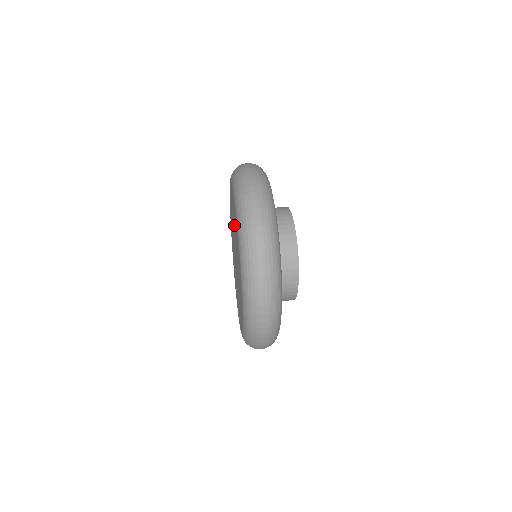
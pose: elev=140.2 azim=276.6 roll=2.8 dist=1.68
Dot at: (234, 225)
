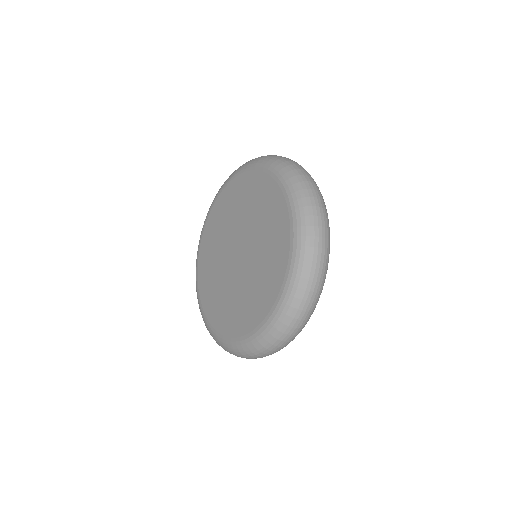
Dot at: (241, 207)
